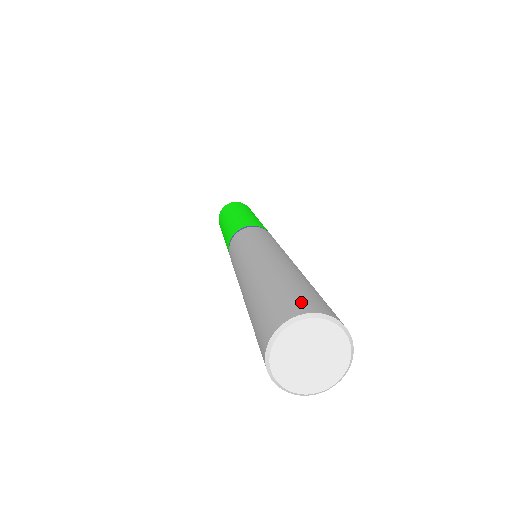
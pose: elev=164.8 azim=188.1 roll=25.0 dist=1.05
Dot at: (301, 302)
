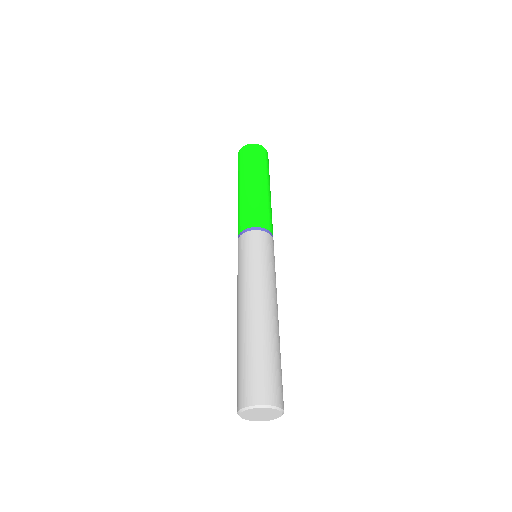
Dot at: (252, 391)
